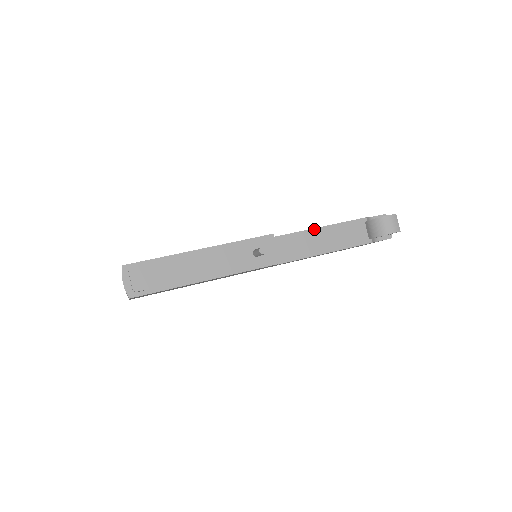
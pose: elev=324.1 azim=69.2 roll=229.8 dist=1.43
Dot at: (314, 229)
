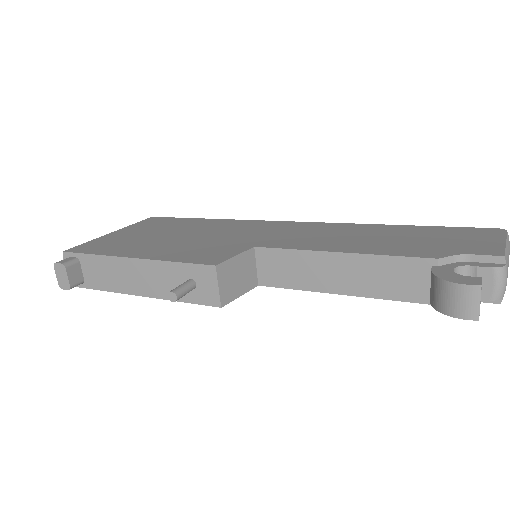
Dot at: (328, 253)
